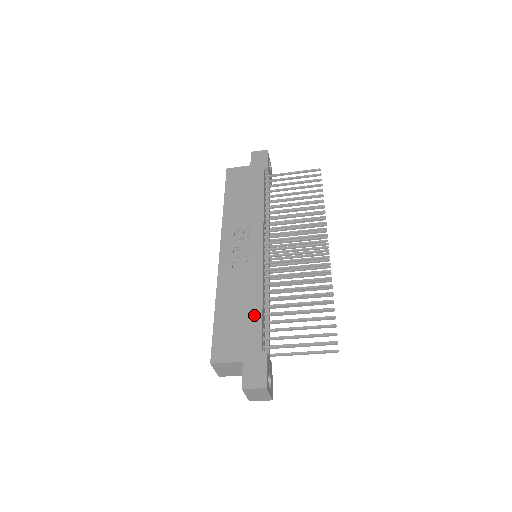
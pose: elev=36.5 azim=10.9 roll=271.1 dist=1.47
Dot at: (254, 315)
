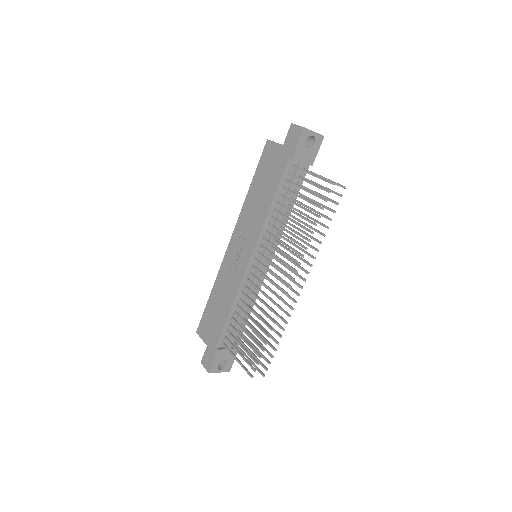
Dot at: (223, 317)
